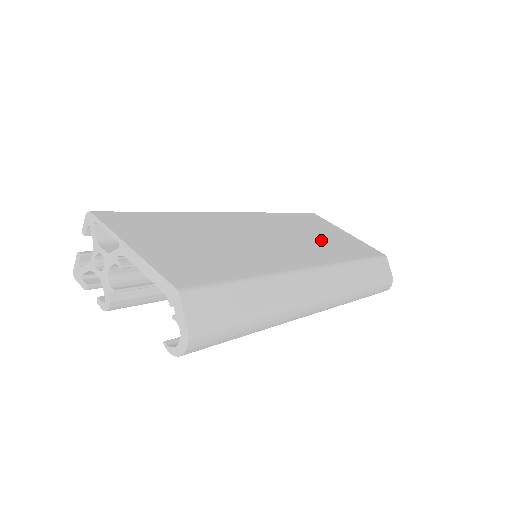
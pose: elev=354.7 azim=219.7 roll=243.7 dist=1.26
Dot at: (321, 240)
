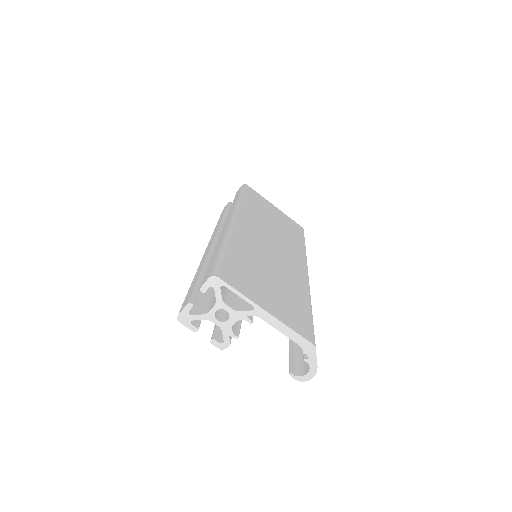
Dot at: (281, 229)
